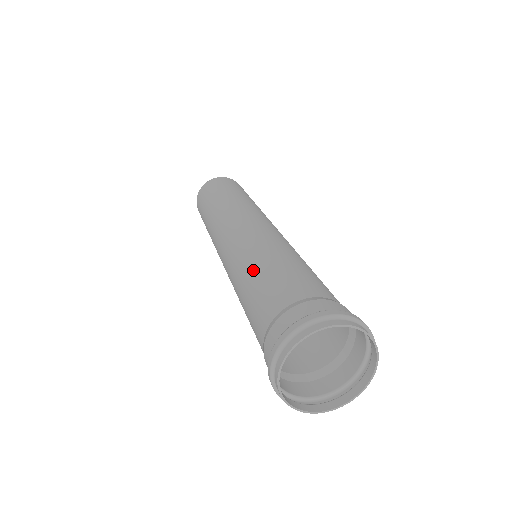
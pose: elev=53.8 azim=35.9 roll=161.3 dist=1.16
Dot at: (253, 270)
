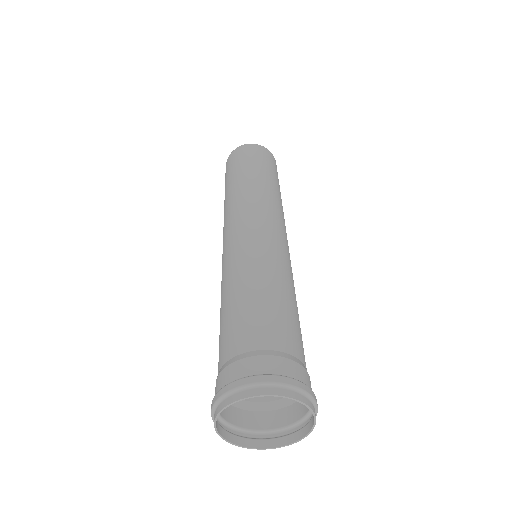
Dot at: (258, 284)
